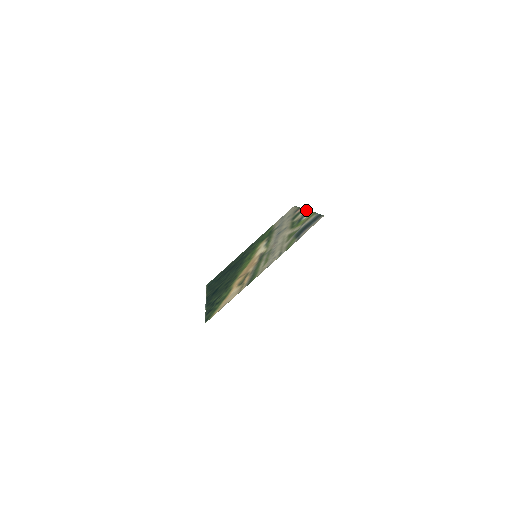
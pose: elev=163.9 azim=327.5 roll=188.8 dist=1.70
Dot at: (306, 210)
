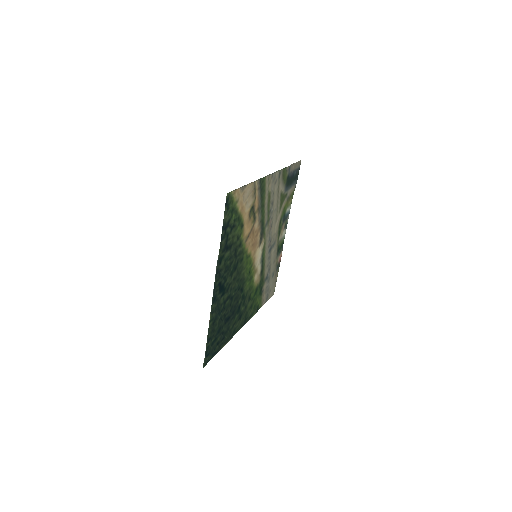
Dot at: (286, 228)
